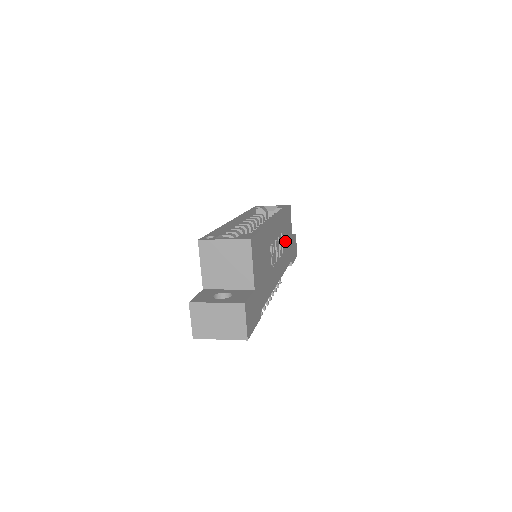
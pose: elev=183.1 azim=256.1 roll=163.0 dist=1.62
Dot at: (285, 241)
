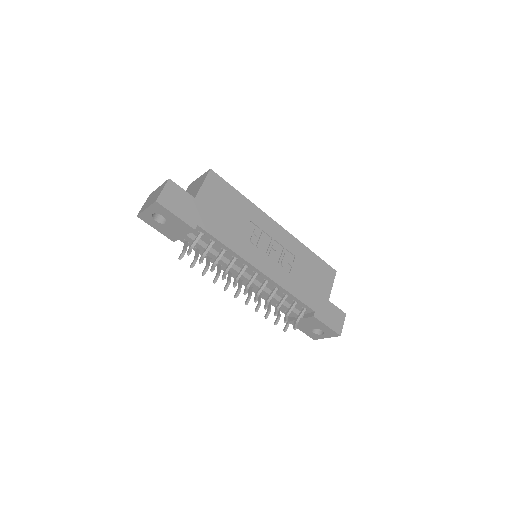
Dot at: (302, 273)
